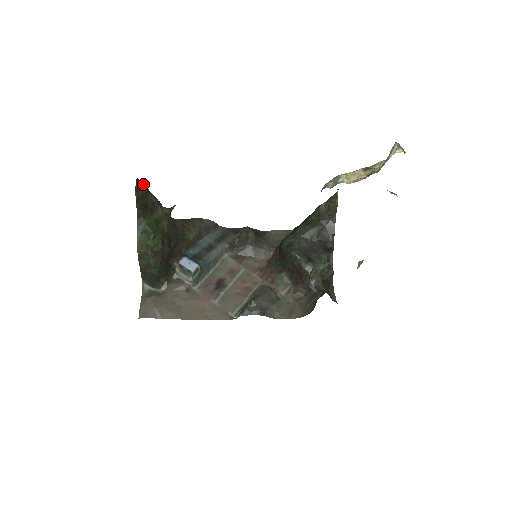
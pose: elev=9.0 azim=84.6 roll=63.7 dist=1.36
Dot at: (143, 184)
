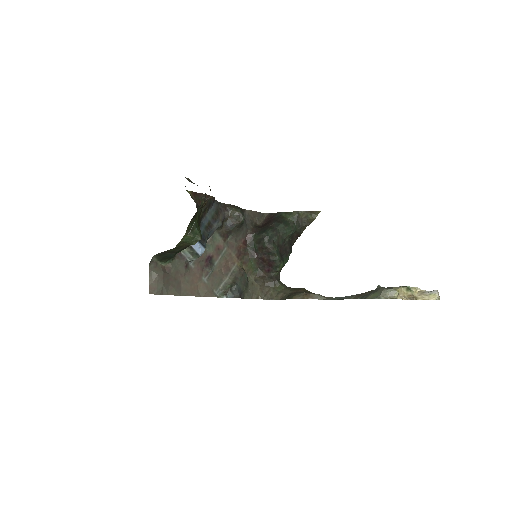
Dot at: occluded
